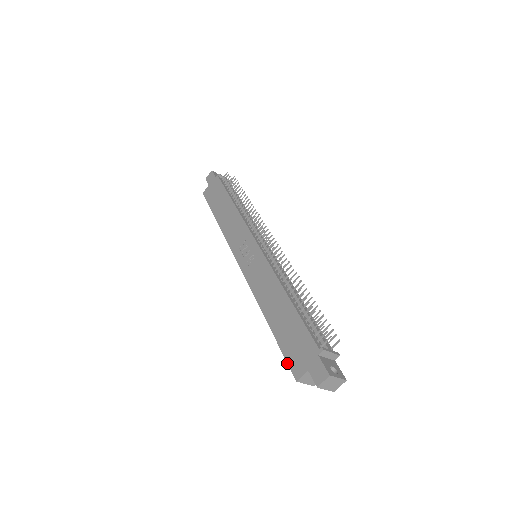
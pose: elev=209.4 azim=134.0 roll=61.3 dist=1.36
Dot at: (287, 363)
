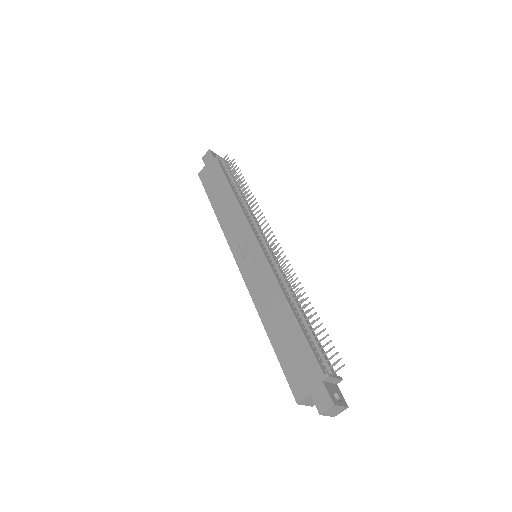
Dot at: occluded
